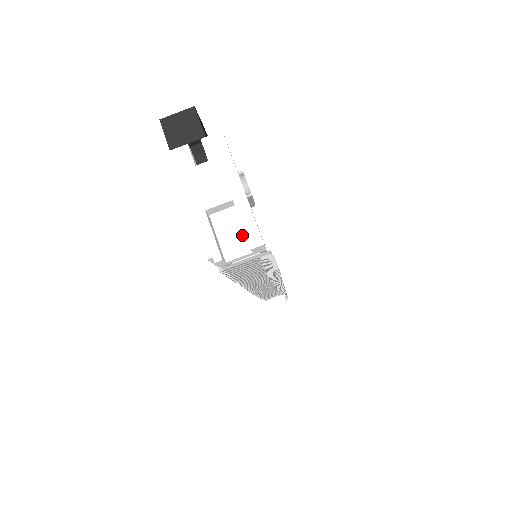
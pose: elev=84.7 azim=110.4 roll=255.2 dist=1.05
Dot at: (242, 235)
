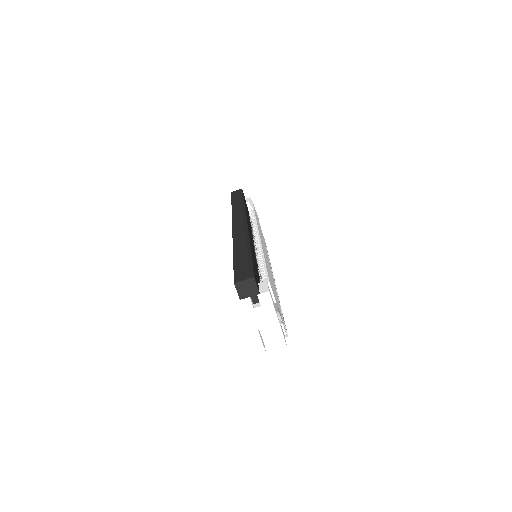
Dot at: (274, 335)
